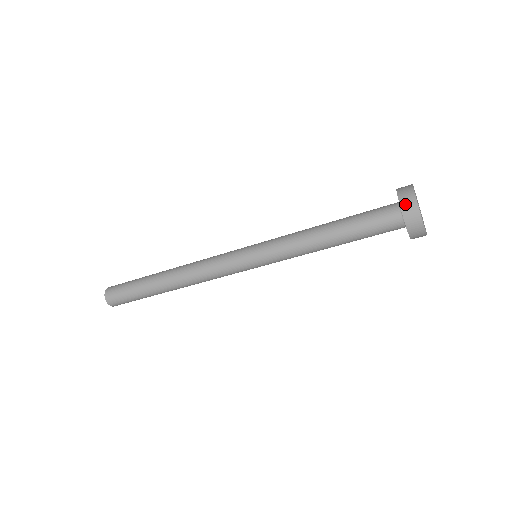
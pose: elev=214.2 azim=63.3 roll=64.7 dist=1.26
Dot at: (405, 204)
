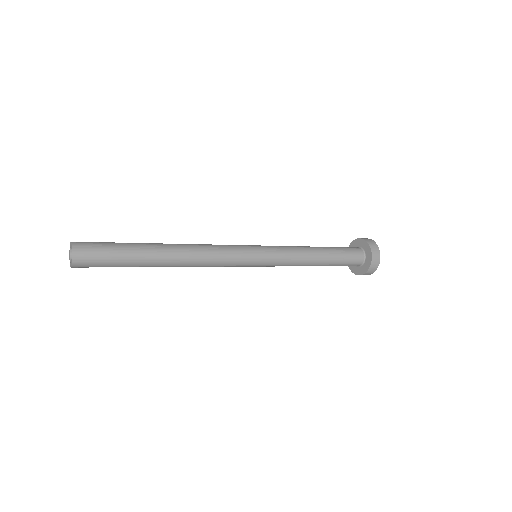
Dot at: (367, 274)
